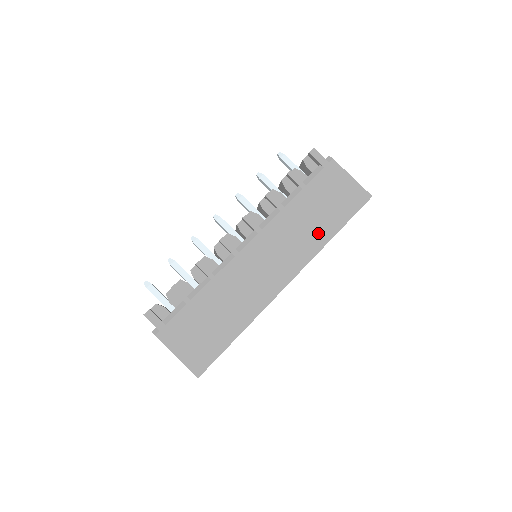
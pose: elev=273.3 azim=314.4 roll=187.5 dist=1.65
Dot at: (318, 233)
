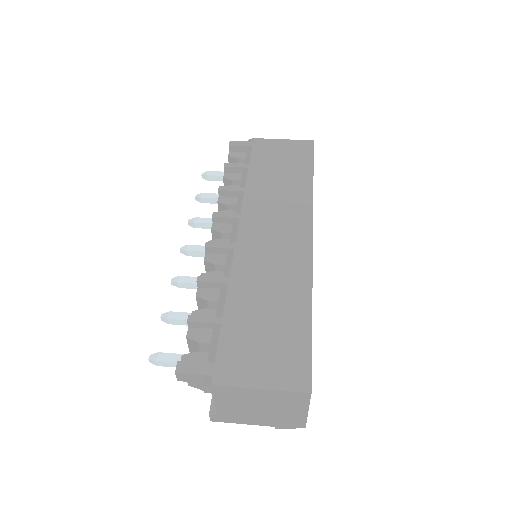
Dot at: (296, 186)
